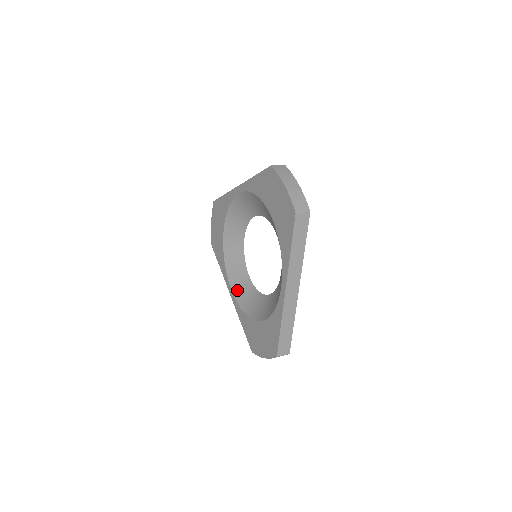
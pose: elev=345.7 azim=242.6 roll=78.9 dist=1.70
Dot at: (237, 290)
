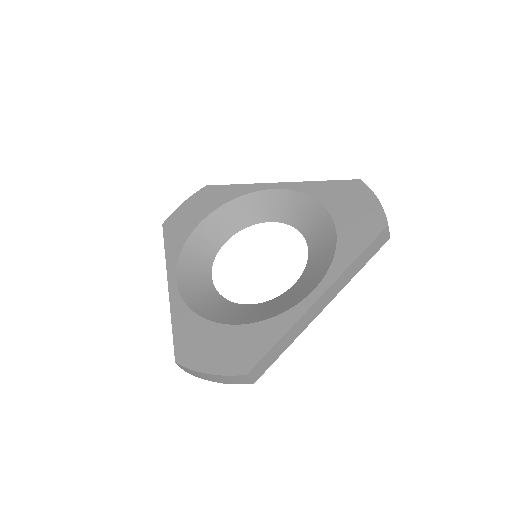
Dot at: (186, 283)
